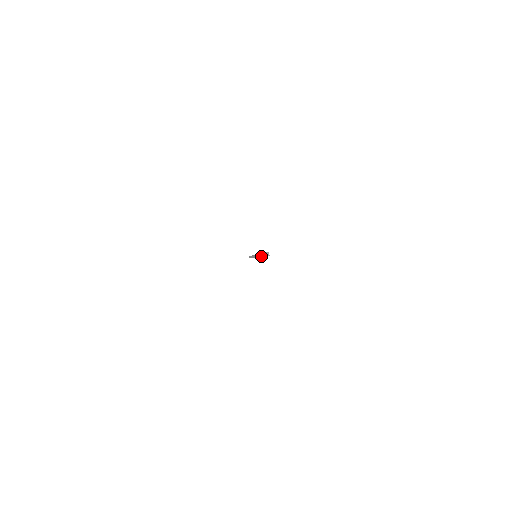
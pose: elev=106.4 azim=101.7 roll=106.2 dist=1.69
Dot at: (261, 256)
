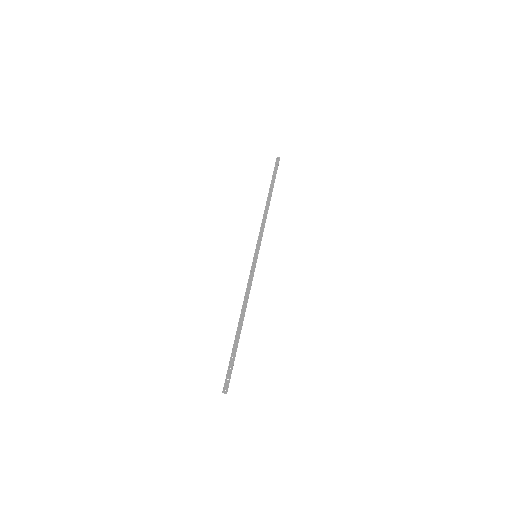
Dot at: (229, 361)
